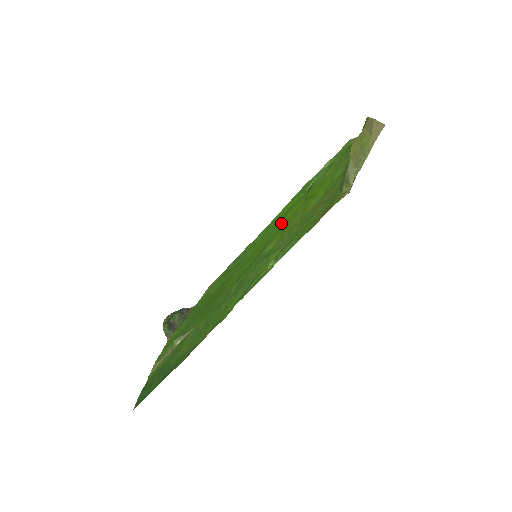
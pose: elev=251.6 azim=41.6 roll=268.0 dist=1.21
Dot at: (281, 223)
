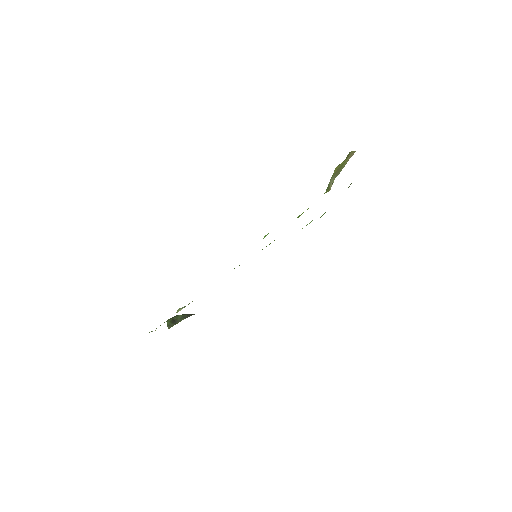
Dot at: occluded
